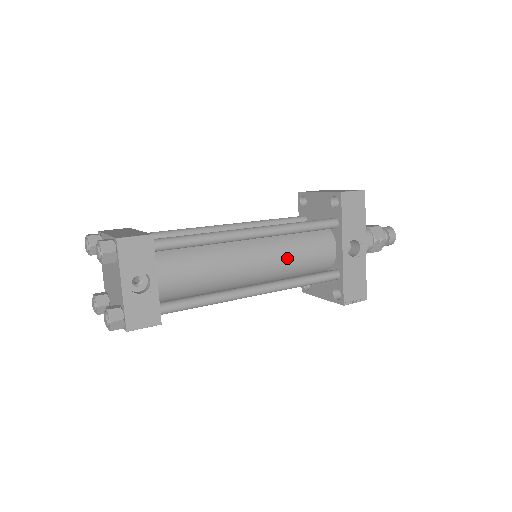
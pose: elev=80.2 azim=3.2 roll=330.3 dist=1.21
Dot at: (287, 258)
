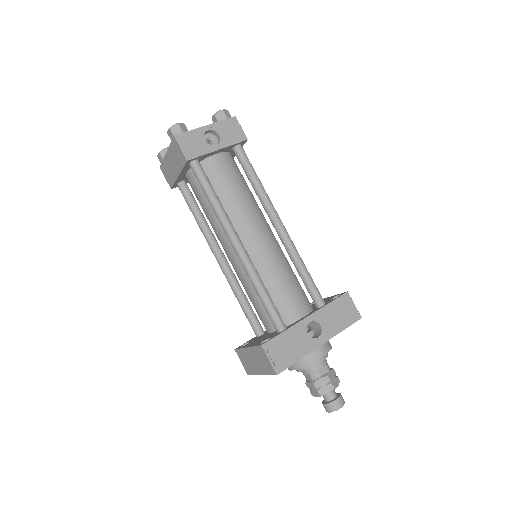
Dot at: (274, 266)
